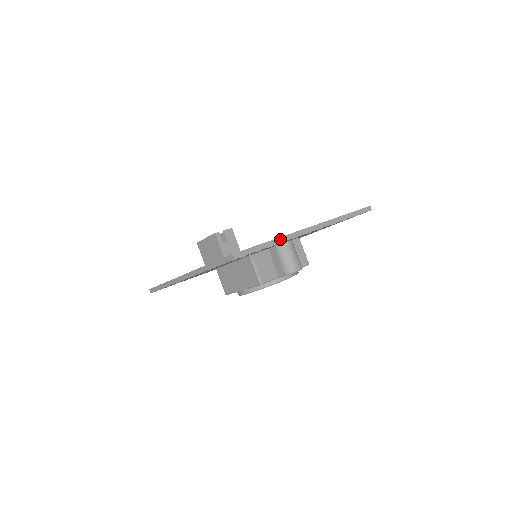
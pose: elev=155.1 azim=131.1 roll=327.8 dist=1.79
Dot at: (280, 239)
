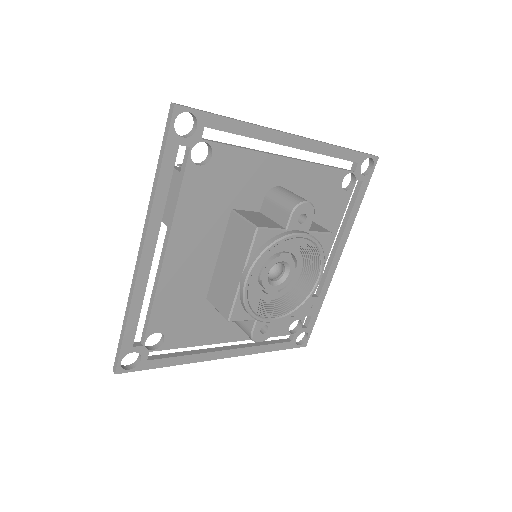
Dot at: (247, 122)
